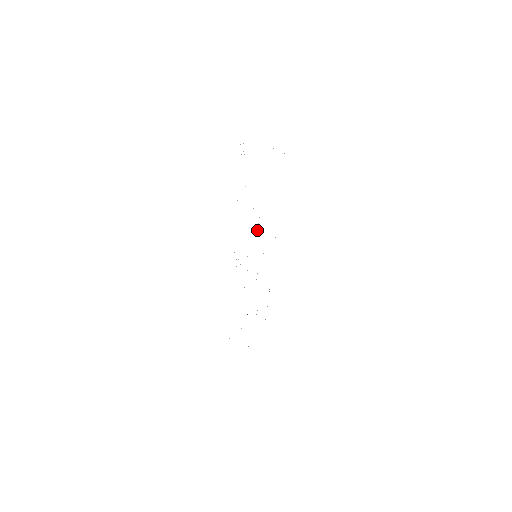
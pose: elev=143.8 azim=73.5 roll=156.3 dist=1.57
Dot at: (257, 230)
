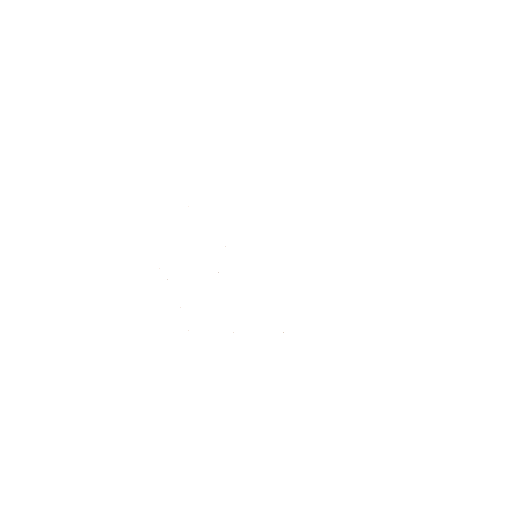
Dot at: occluded
